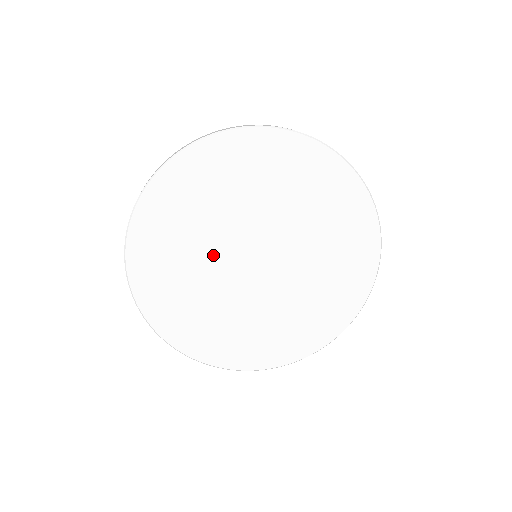
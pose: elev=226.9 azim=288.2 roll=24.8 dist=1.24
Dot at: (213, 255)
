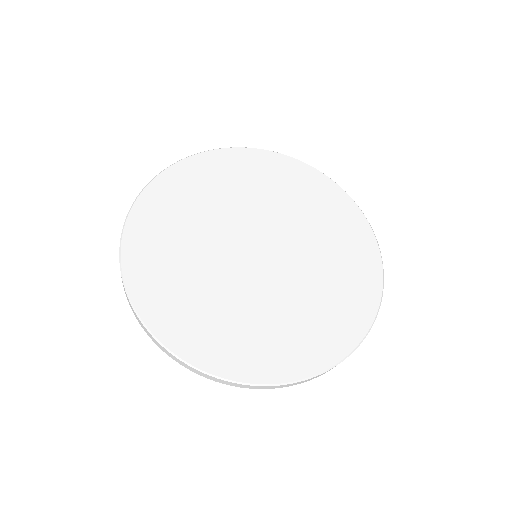
Dot at: (221, 224)
